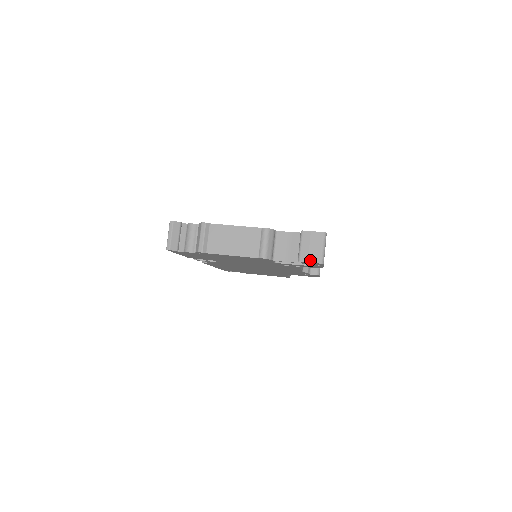
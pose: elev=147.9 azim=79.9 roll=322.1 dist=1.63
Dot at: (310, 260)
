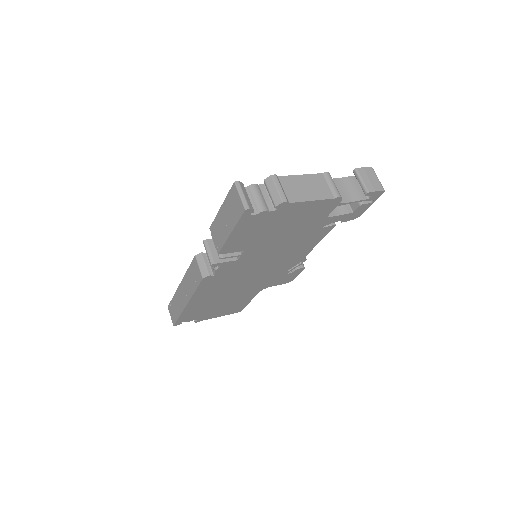
Dot at: (376, 189)
